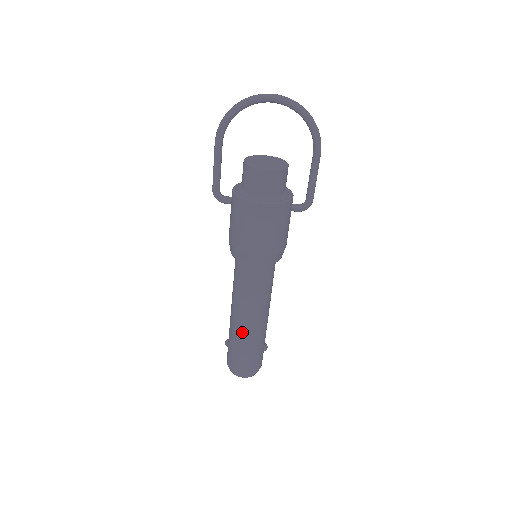
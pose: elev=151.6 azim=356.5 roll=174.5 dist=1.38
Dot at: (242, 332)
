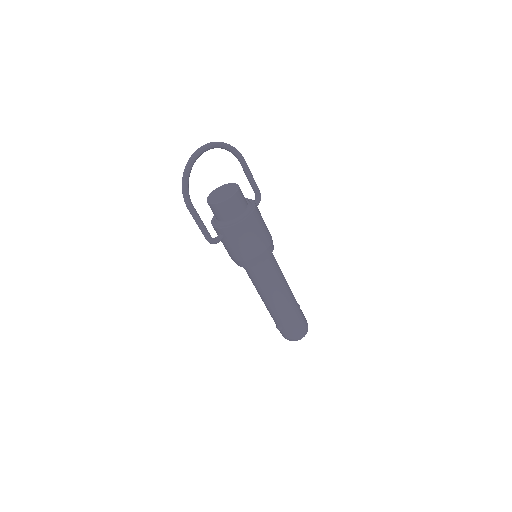
Dot at: (287, 307)
